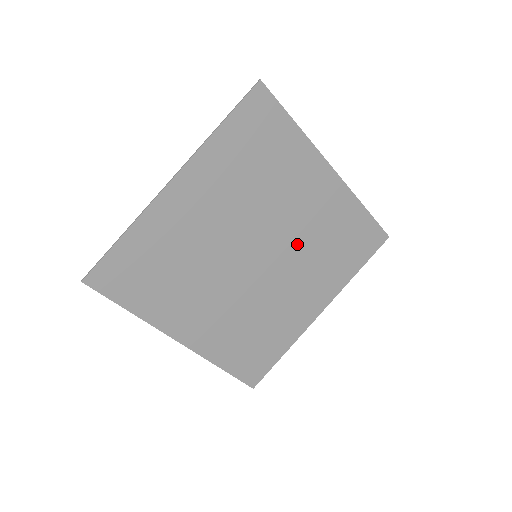
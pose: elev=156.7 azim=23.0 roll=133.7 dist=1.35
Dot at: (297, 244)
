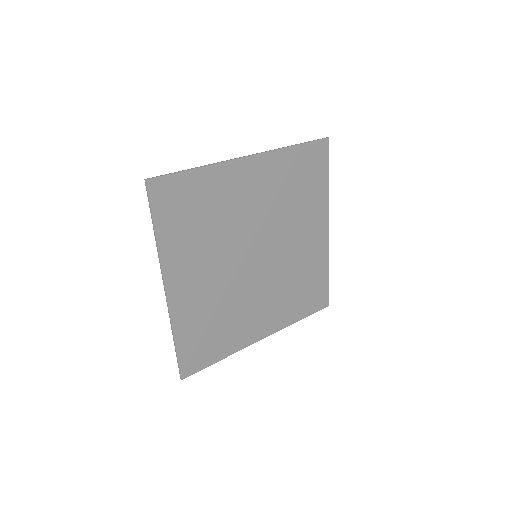
Dot at: (282, 267)
